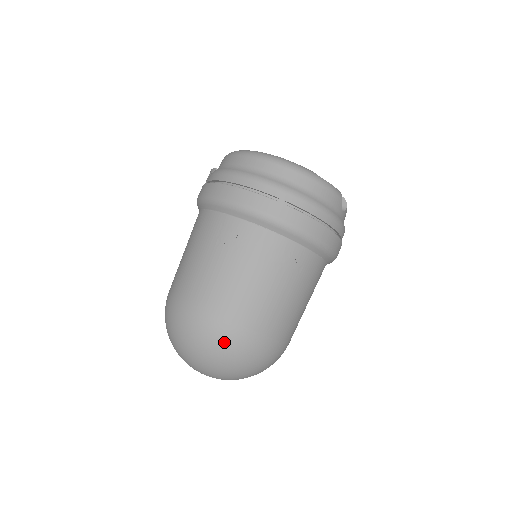
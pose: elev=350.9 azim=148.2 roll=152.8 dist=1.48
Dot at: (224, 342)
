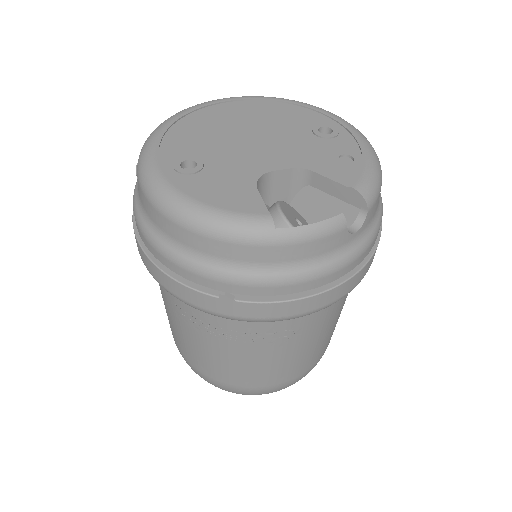
Dot at: occluded
